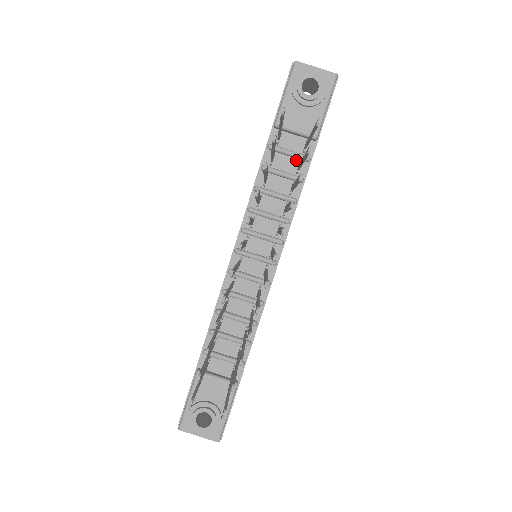
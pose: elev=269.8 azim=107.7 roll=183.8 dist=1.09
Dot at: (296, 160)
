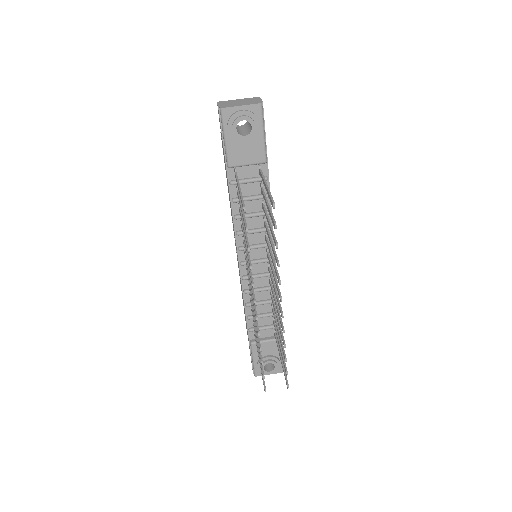
Dot at: (257, 183)
